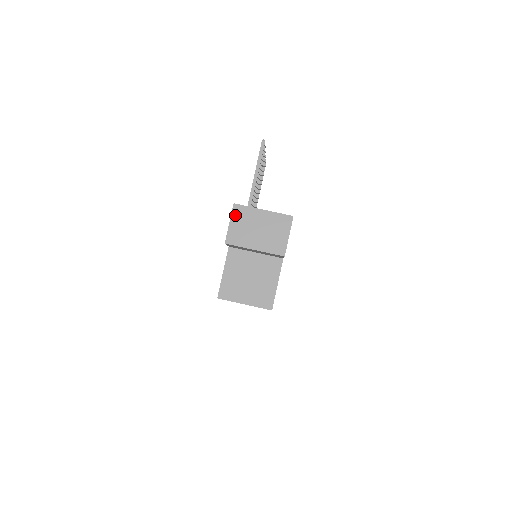
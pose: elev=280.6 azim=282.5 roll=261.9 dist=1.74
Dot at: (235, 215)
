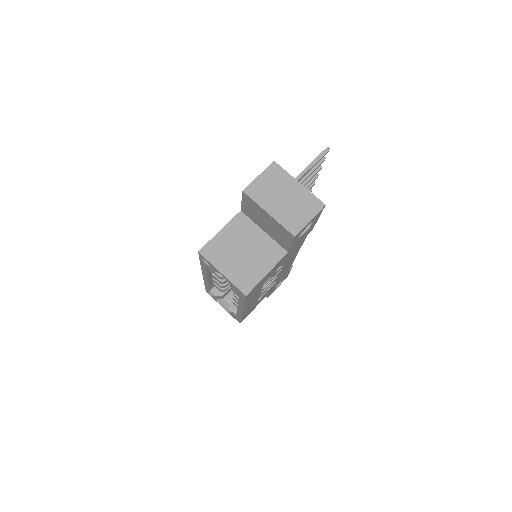
Dot at: (269, 172)
